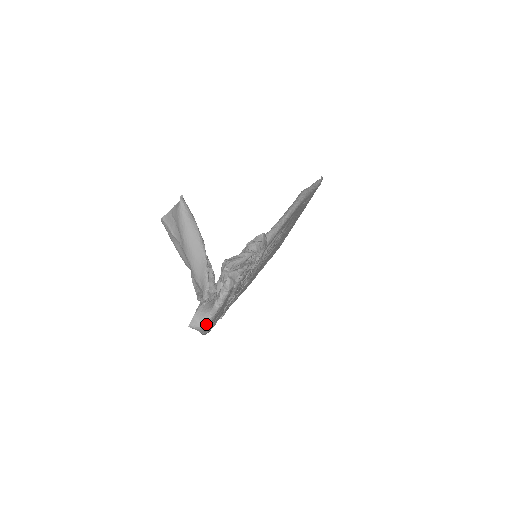
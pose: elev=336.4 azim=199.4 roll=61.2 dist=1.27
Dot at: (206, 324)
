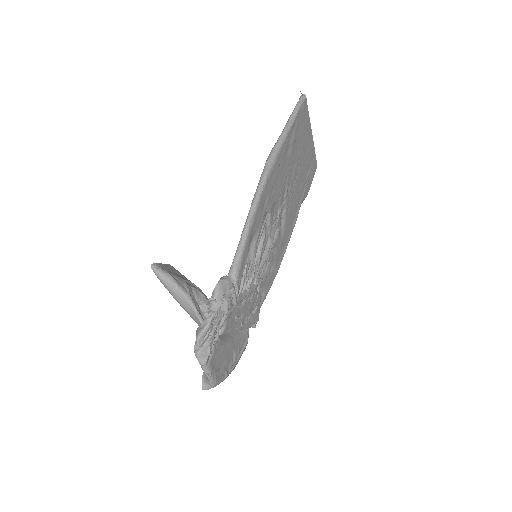
Dot at: (214, 384)
